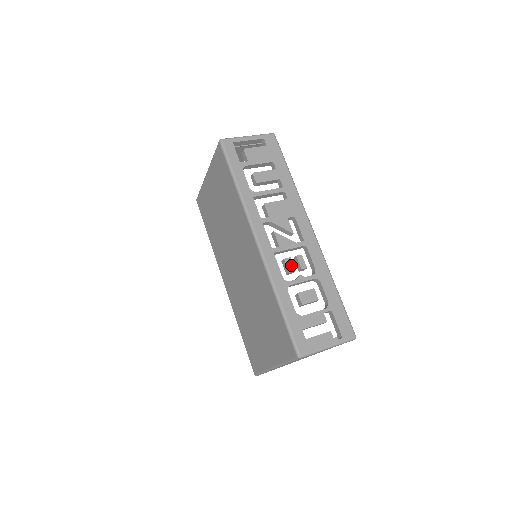
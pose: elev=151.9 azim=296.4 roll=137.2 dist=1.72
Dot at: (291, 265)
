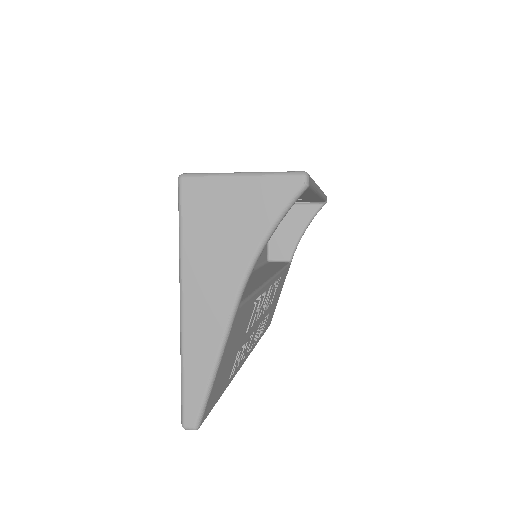
Dot at: occluded
